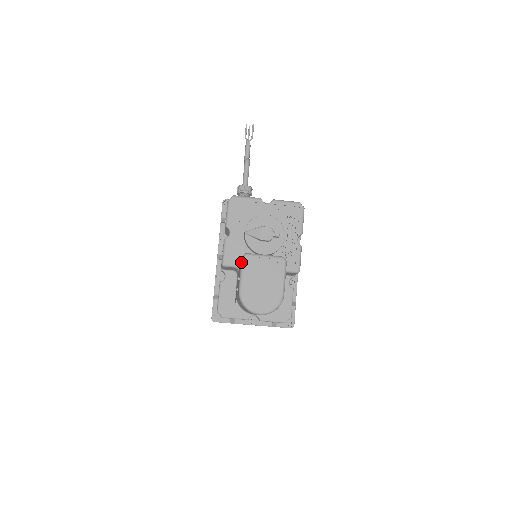
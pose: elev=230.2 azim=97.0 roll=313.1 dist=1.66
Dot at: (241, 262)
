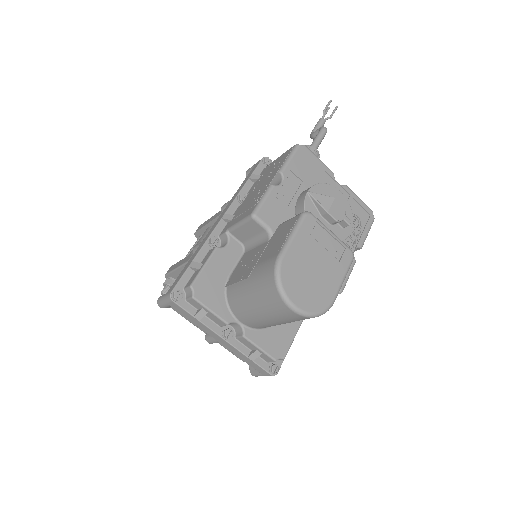
Dot at: (299, 218)
